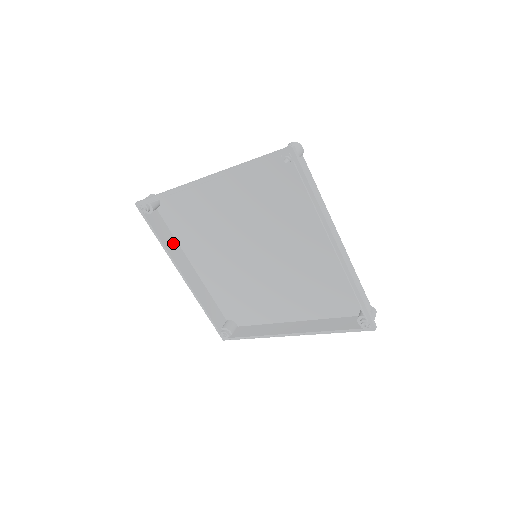
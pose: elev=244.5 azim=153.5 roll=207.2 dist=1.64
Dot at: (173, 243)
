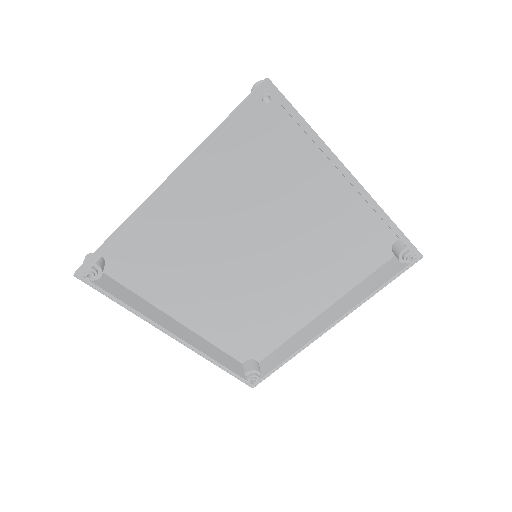
Dot at: (142, 304)
